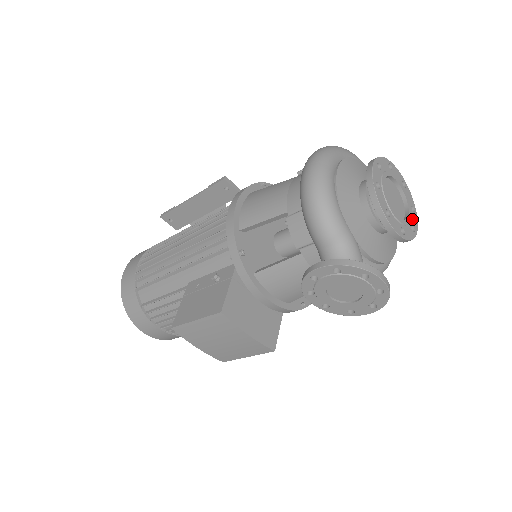
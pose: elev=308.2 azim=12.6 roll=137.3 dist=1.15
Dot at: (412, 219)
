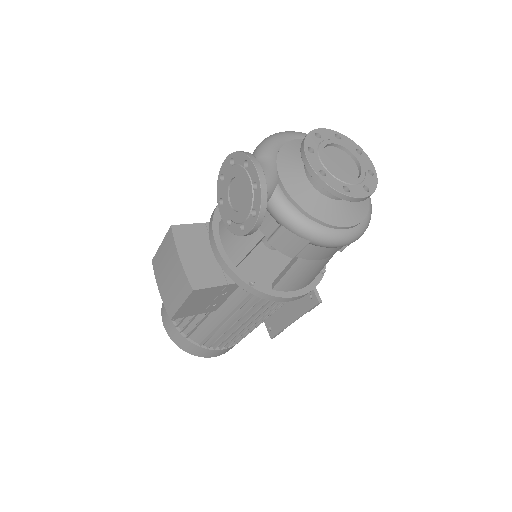
Dot at: (354, 188)
